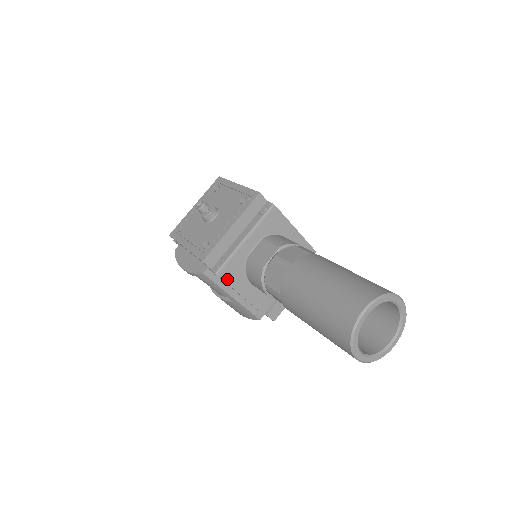
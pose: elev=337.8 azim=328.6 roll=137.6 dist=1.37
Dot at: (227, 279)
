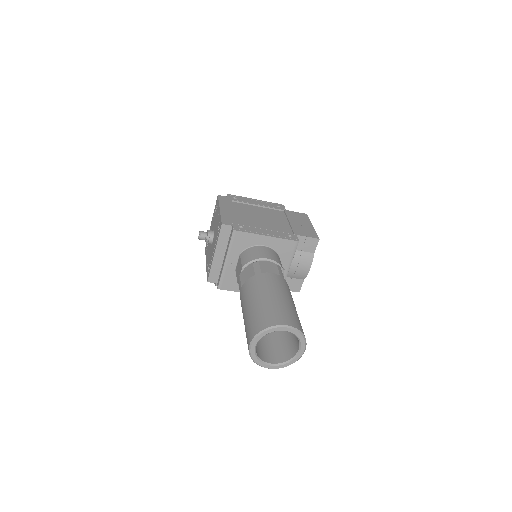
Dot at: (229, 288)
